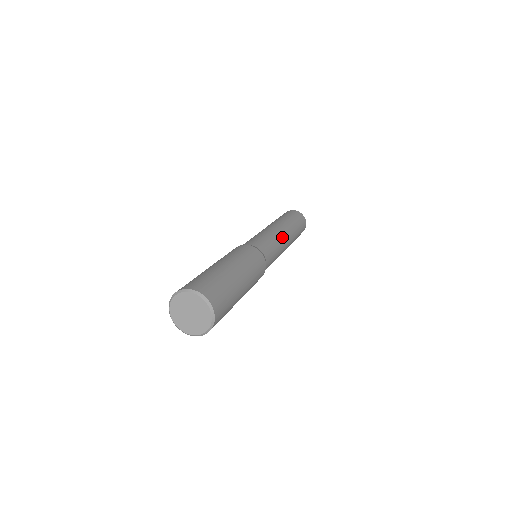
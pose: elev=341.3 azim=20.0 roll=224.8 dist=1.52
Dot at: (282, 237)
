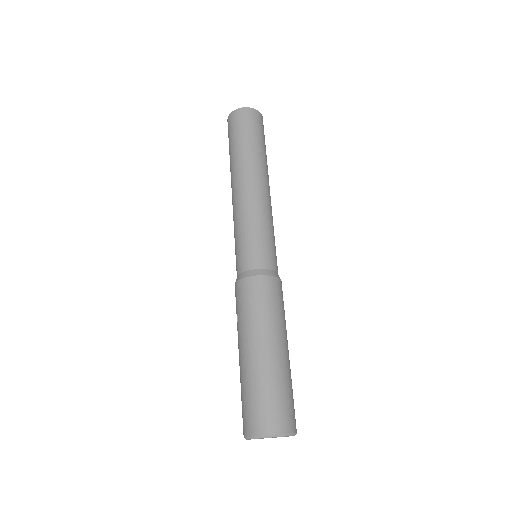
Dot at: occluded
